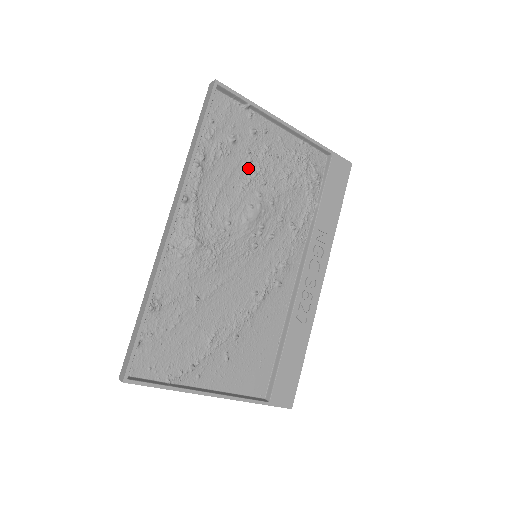
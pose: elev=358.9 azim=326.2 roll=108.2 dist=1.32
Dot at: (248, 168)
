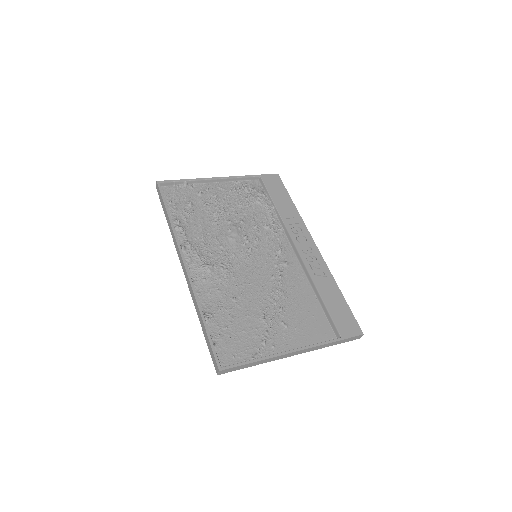
Dot at: (211, 213)
